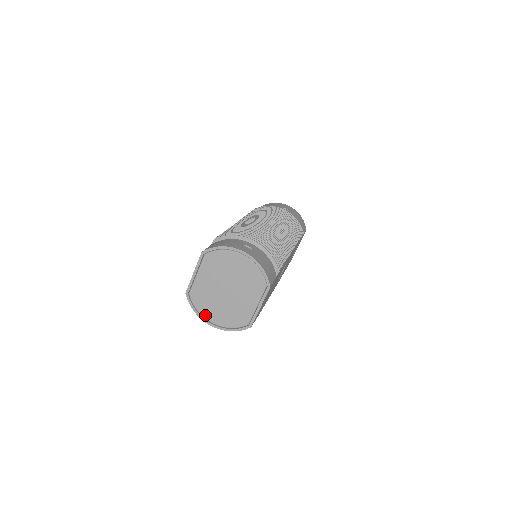
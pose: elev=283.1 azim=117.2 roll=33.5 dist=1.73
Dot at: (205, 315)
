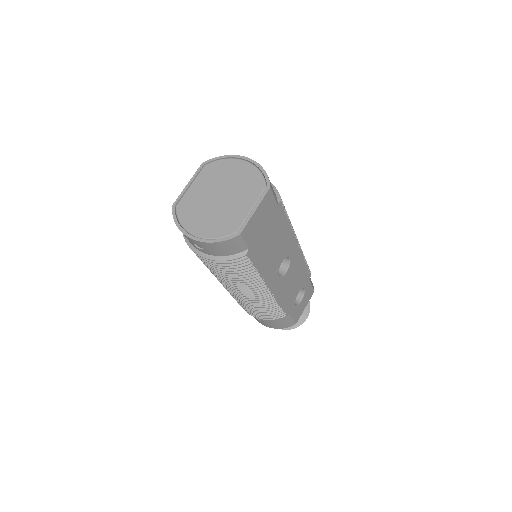
Dot at: (188, 227)
